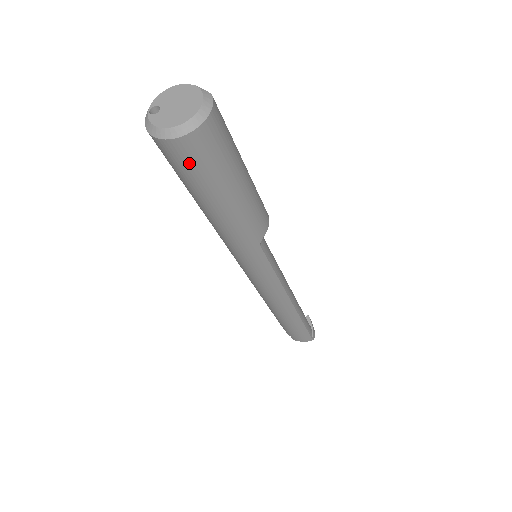
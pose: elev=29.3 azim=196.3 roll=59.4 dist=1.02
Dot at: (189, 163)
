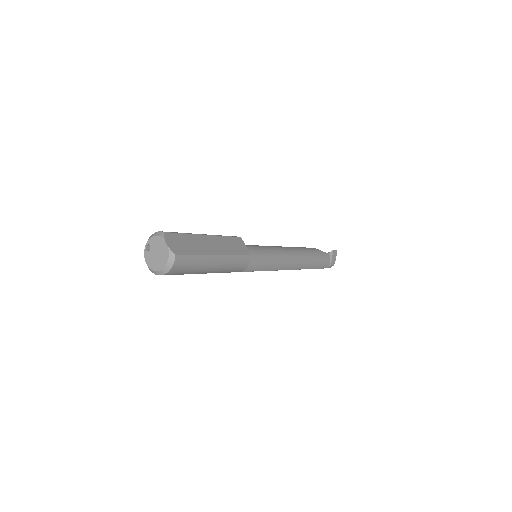
Dot at: occluded
